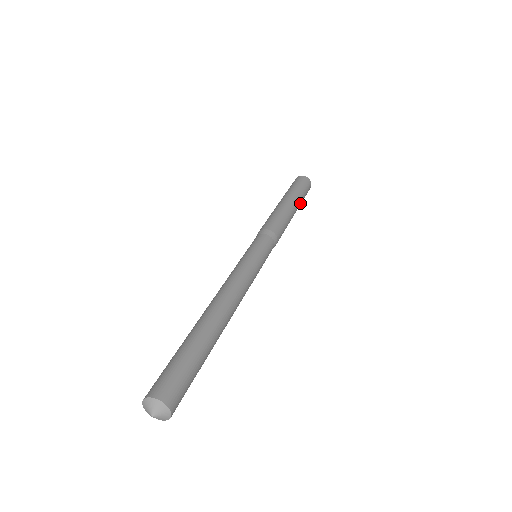
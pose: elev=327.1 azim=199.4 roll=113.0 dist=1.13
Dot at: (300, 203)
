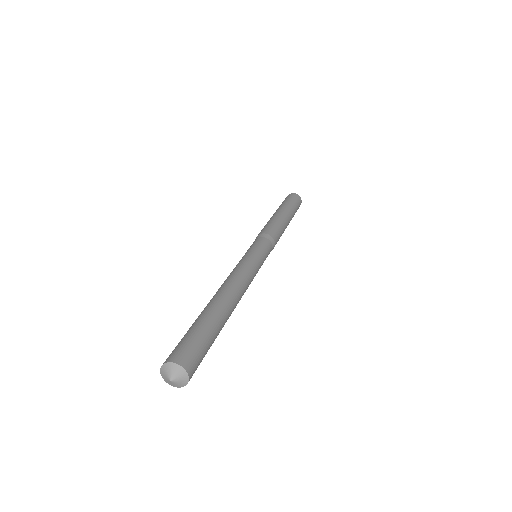
Dot at: occluded
